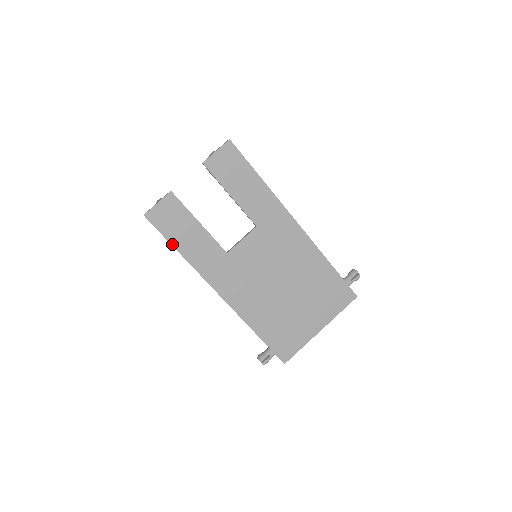
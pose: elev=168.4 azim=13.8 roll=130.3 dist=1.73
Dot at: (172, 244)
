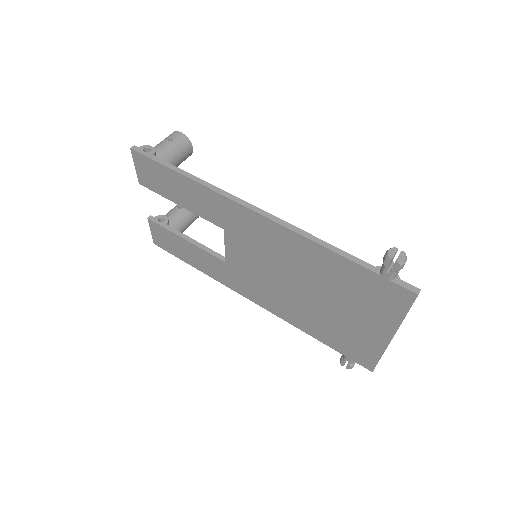
Dot at: (186, 262)
